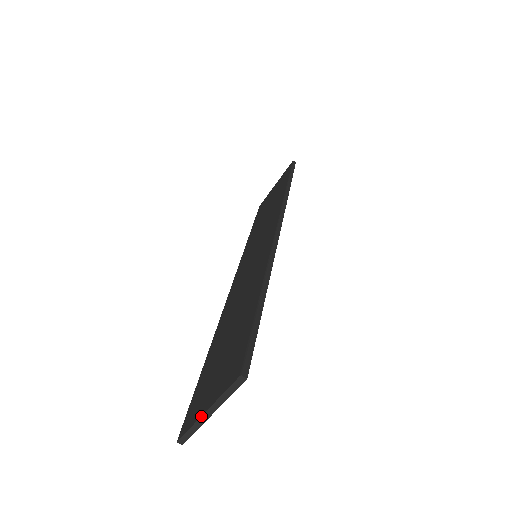
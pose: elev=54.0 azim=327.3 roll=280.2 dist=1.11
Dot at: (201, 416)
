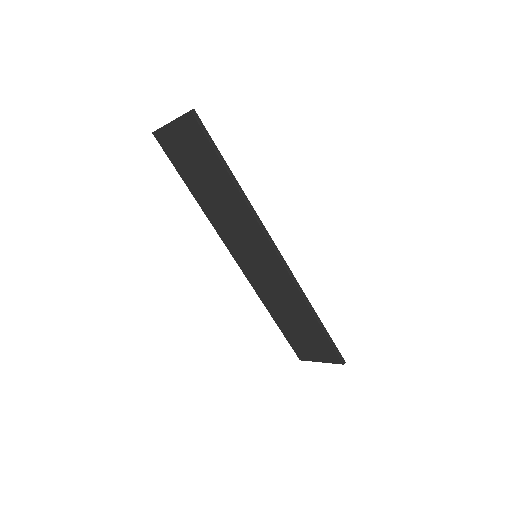
Dot at: occluded
